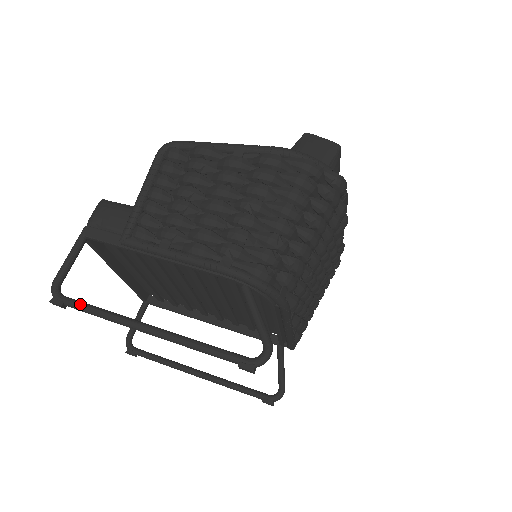
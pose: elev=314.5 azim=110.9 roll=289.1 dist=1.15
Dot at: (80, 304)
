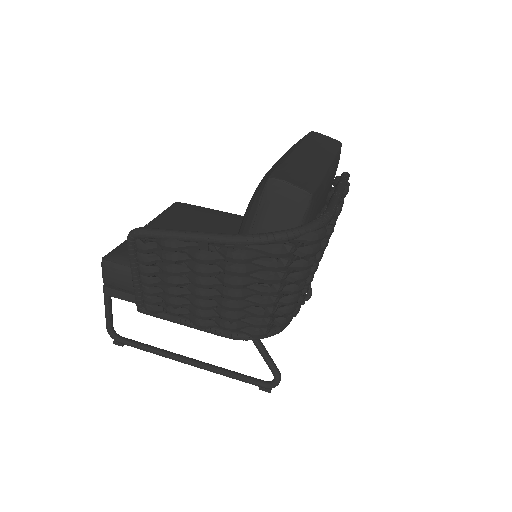
Dot at: (135, 346)
